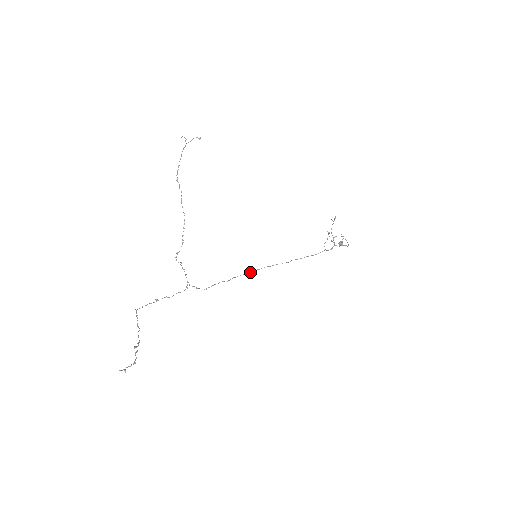
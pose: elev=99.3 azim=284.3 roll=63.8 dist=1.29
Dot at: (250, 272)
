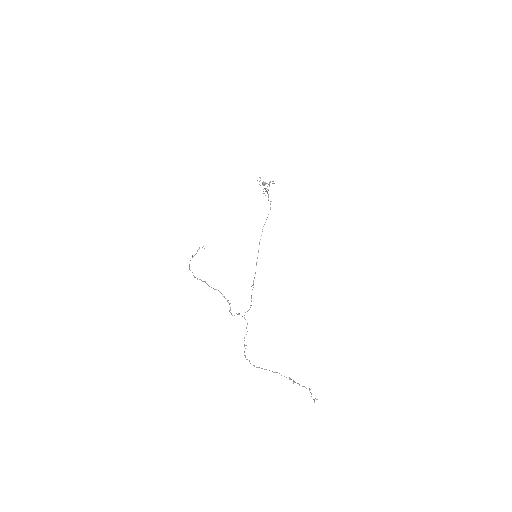
Dot at: occluded
